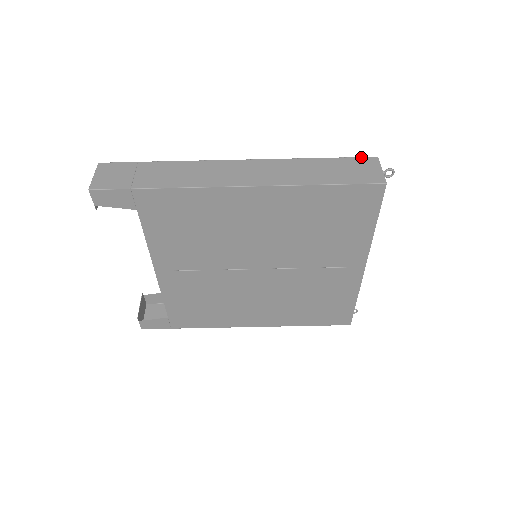
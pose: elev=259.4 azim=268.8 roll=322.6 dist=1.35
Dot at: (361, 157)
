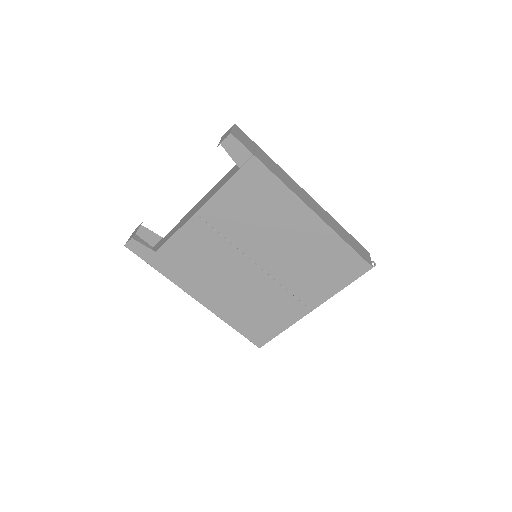
Dot at: (362, 246)
